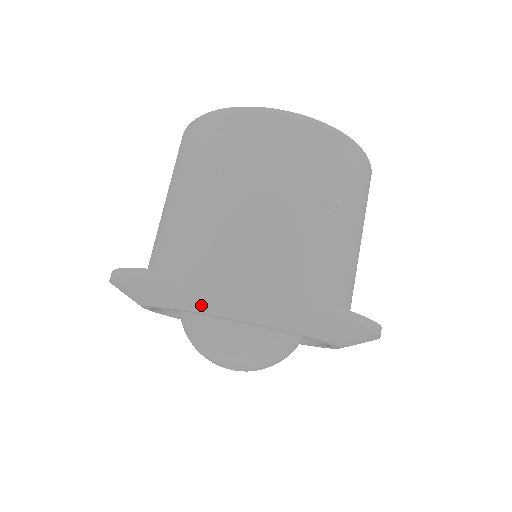
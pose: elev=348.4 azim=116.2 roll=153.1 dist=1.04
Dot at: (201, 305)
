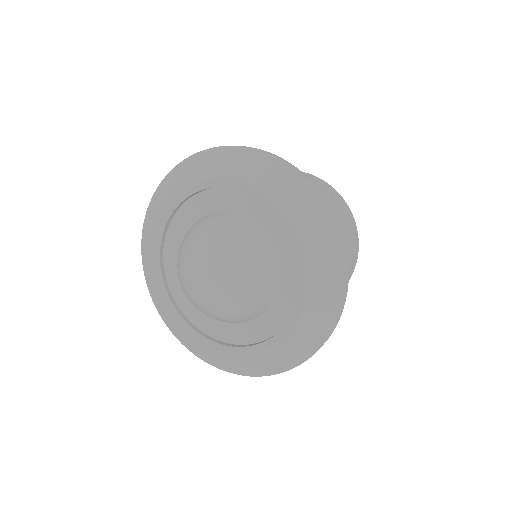
Dot at: (192, 175)
